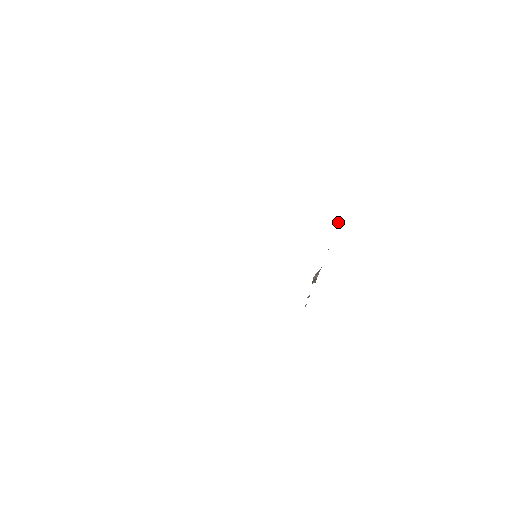
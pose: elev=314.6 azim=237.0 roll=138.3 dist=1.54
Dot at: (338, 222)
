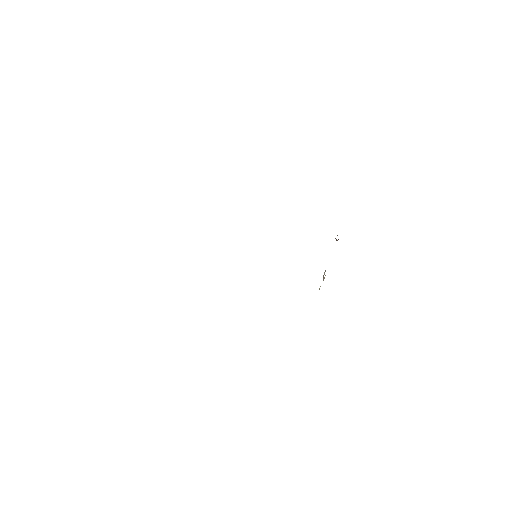
Dot at: (335, 238)
